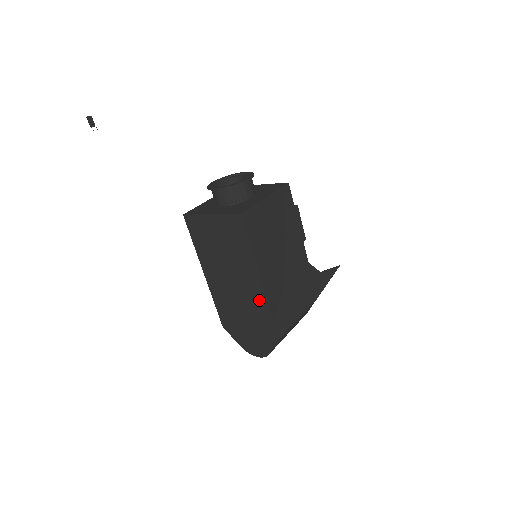
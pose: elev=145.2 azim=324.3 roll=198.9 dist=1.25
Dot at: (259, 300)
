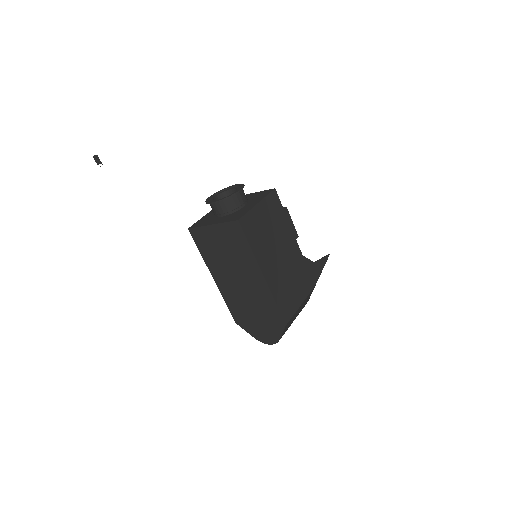
Dot at: (264, 293)
